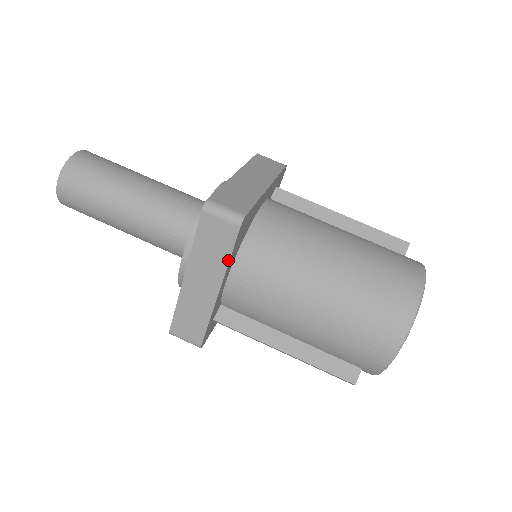
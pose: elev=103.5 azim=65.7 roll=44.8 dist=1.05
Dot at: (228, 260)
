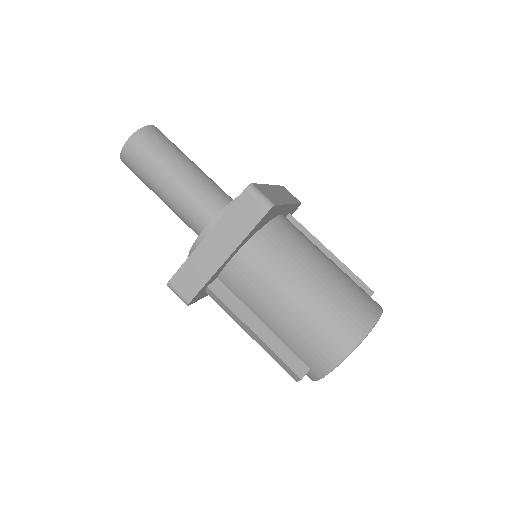
Dot at: (247, 234)
